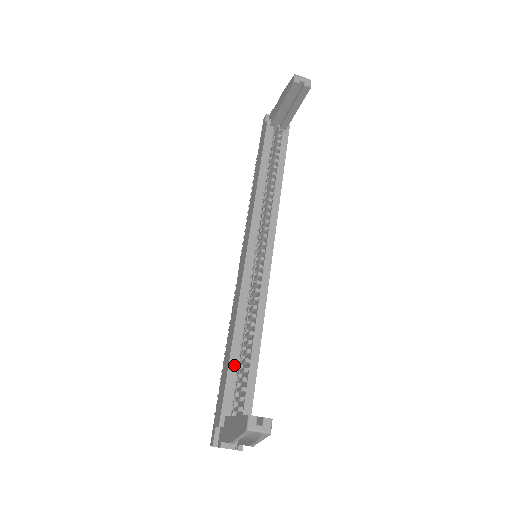
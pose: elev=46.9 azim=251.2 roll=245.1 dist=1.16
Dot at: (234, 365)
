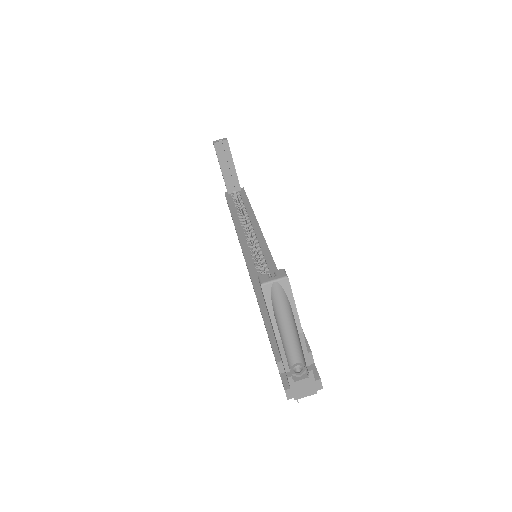
Dot at: (268, 316)
